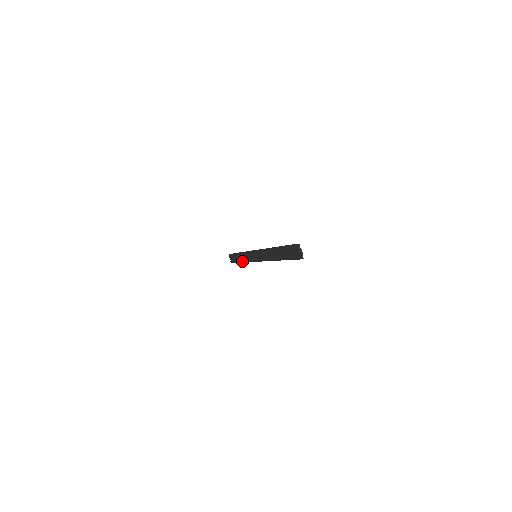
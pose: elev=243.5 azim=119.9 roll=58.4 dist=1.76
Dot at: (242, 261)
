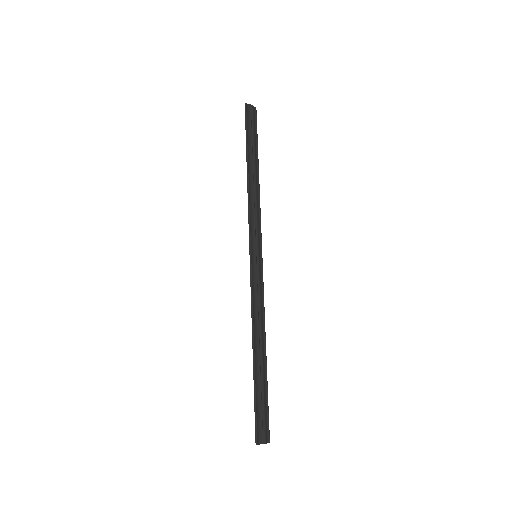
Dot at: (256, 181)
